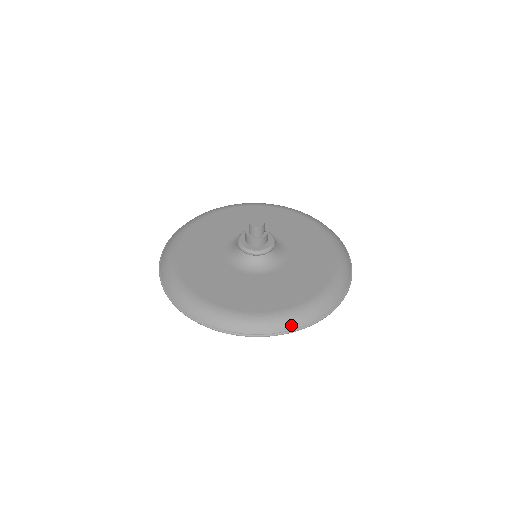
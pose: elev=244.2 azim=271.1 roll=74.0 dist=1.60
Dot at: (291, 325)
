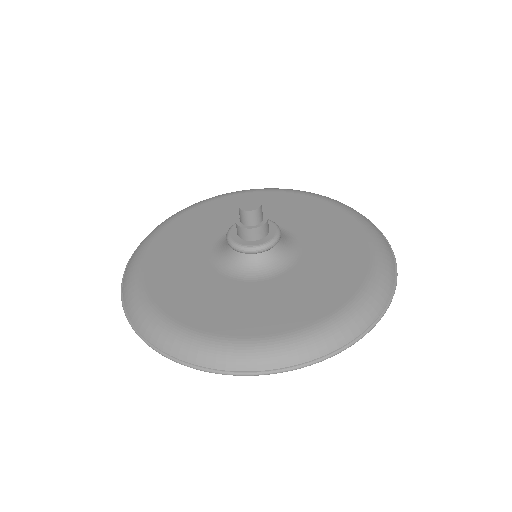
Dot at: (312, 352)
